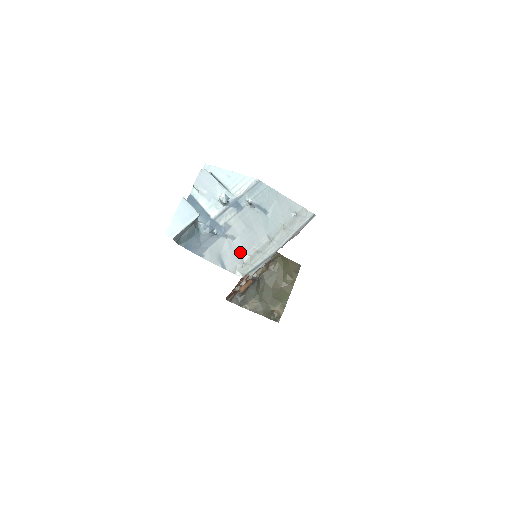
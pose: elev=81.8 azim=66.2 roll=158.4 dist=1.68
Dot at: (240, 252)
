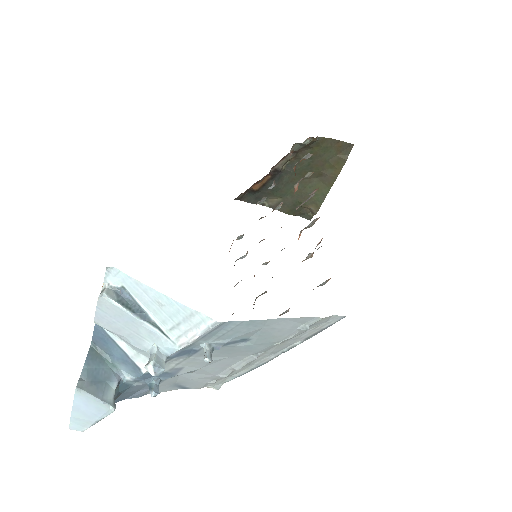
Dot at: (207, 376)
